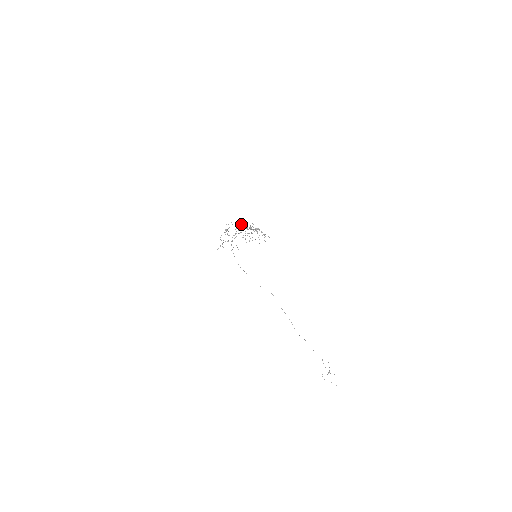
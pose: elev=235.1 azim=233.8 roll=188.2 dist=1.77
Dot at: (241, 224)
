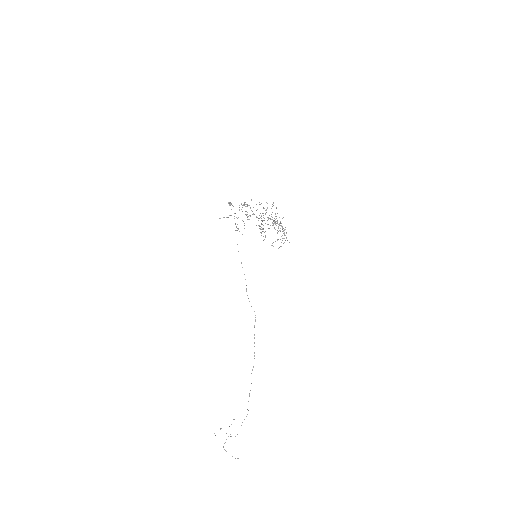
Dot at: occluded
